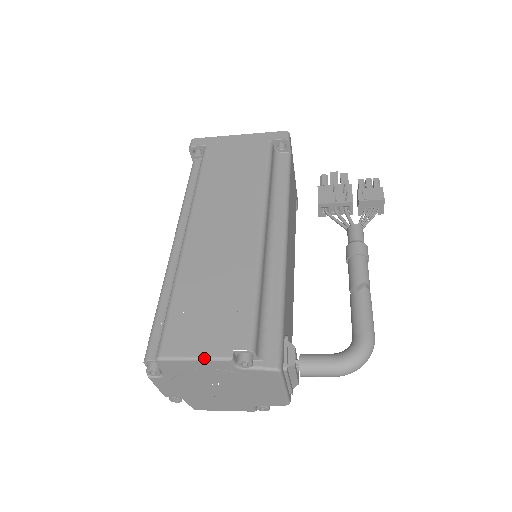
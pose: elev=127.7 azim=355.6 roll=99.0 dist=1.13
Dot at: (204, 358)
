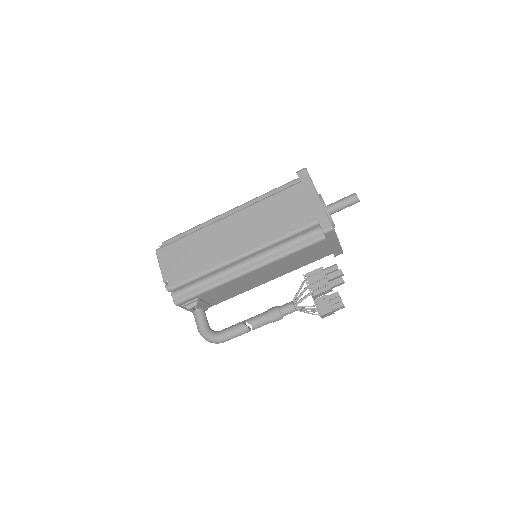
Dot at: (161, 270)
